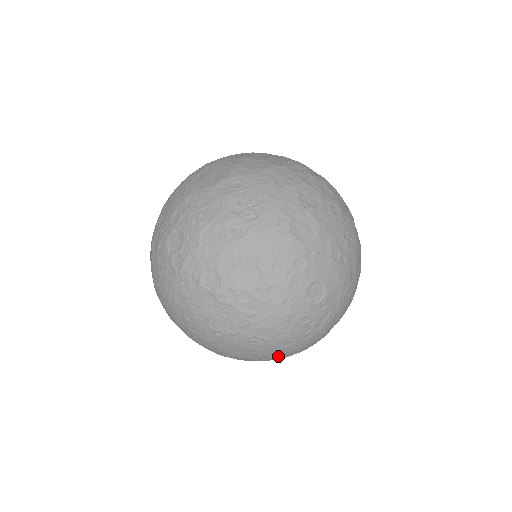
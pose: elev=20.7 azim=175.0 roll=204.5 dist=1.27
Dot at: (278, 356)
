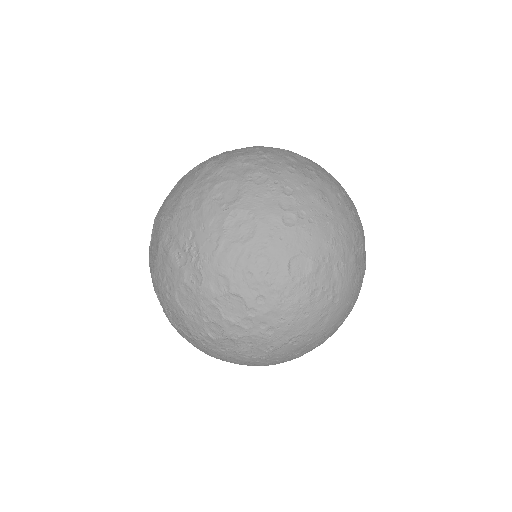
Dot at: (332, 329)
